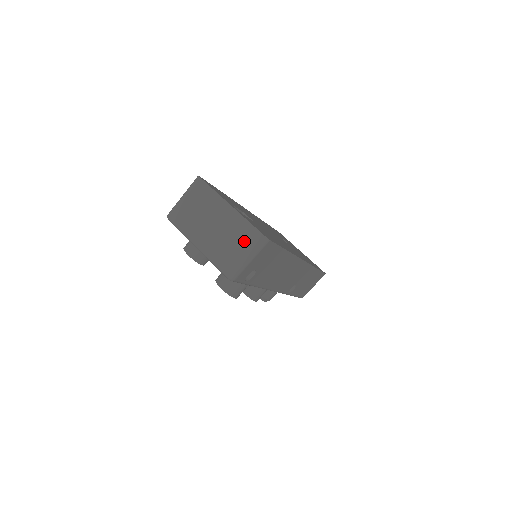
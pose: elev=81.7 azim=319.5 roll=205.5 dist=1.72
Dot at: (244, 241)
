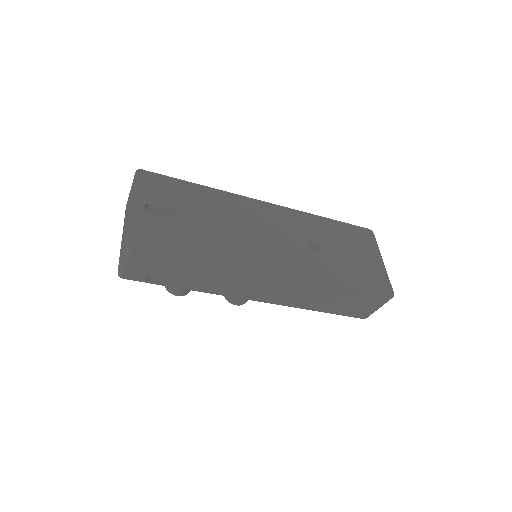
Dot at: (125, 243)
